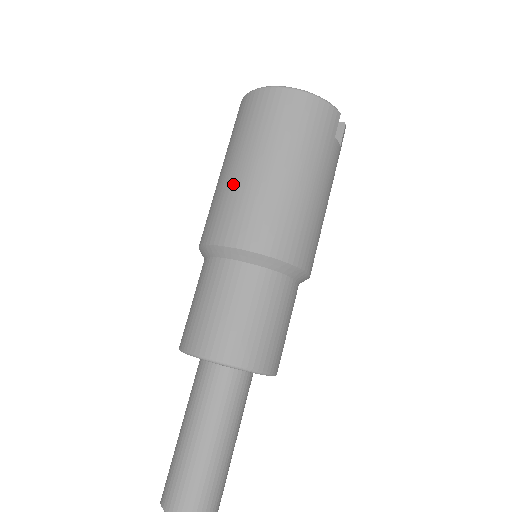
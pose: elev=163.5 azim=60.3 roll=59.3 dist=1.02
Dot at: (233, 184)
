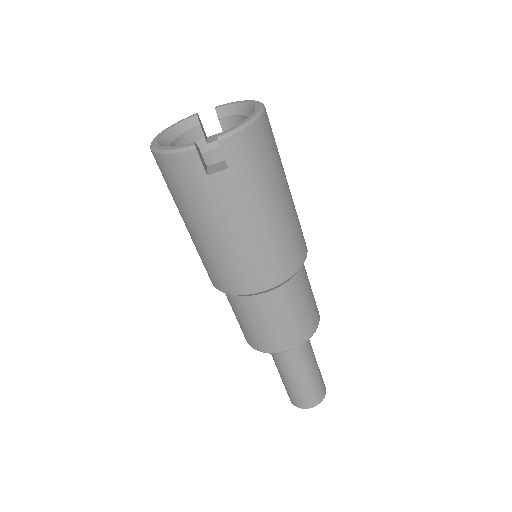
Dot at: occluded
